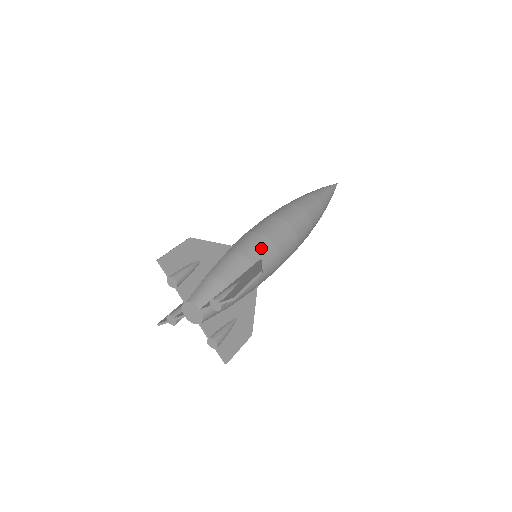
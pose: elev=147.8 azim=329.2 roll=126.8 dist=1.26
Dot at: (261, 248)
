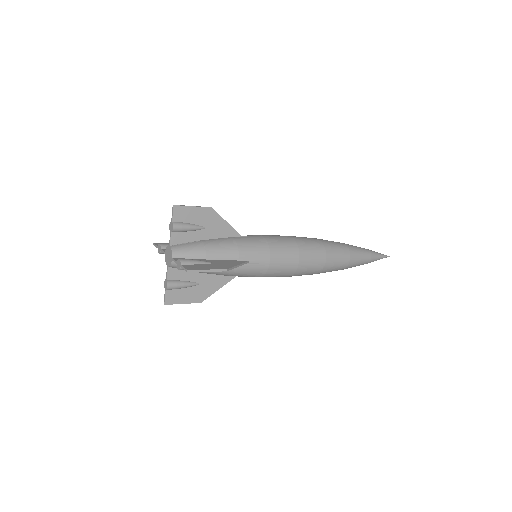
Dot at: (257, 254)
